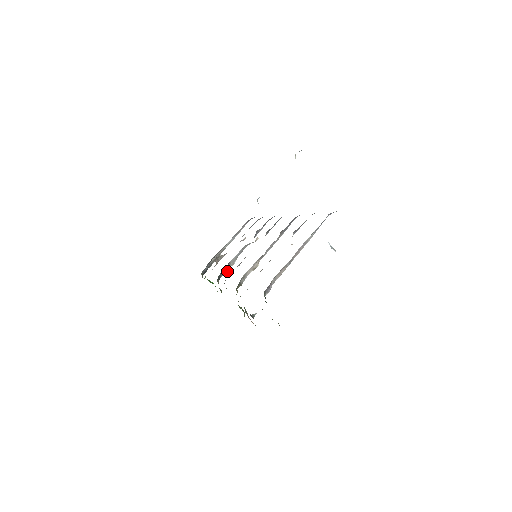
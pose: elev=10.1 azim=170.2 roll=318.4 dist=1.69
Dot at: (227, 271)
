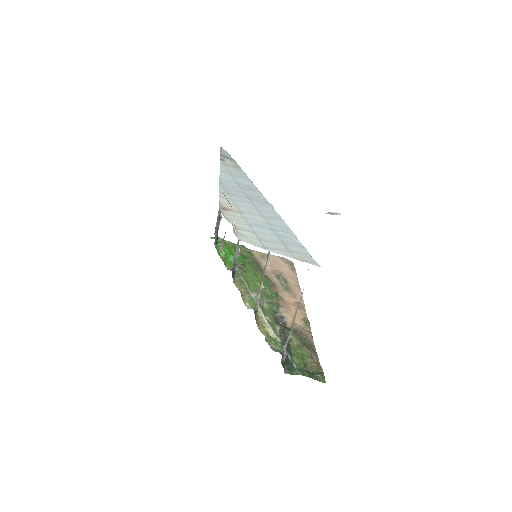
Dot at: (237, 263)
